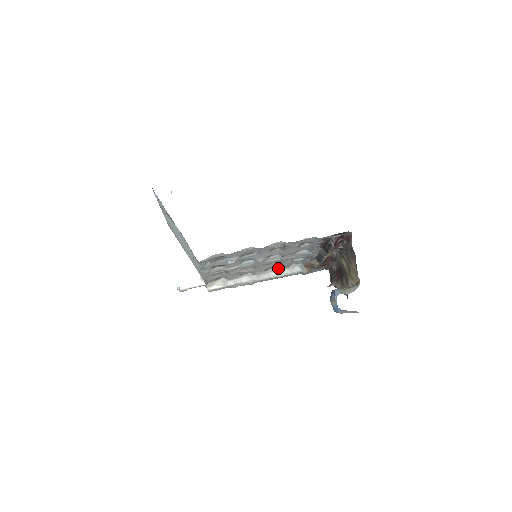
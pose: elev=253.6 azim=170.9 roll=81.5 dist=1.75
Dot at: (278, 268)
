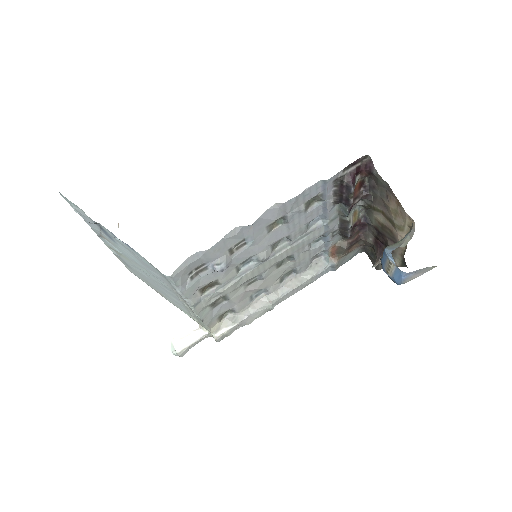
Dot at: (296, 271)
